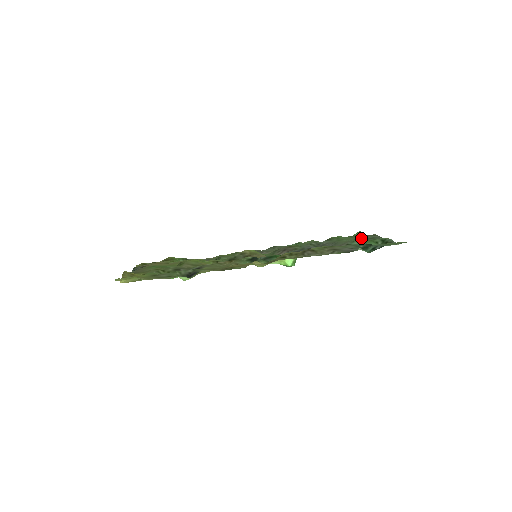
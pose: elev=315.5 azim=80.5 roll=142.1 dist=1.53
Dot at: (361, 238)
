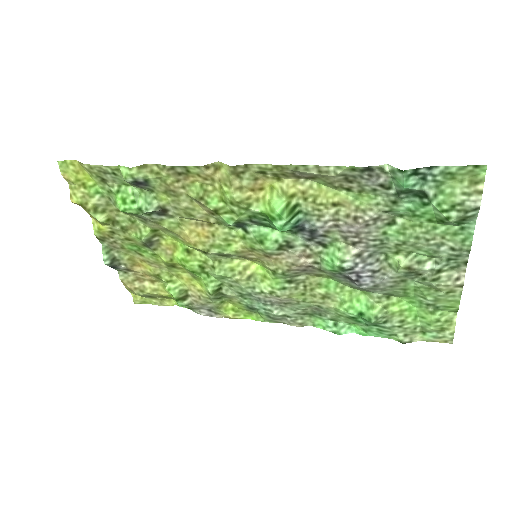
Dot at: (432, 257)
